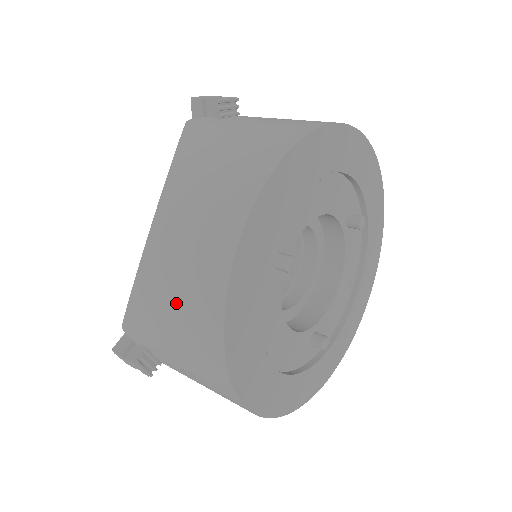
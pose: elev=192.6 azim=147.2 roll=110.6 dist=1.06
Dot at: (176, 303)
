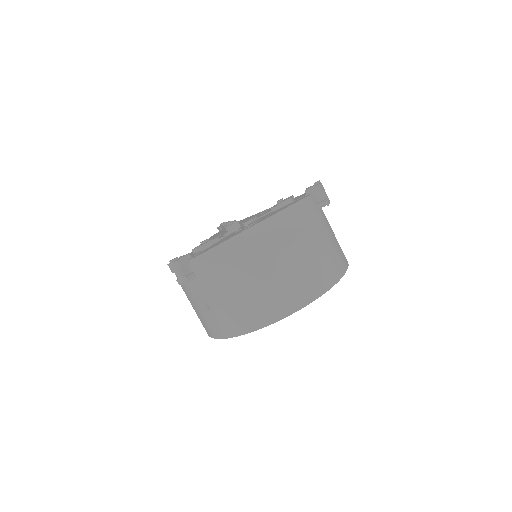
Dot at: (255, 296)
